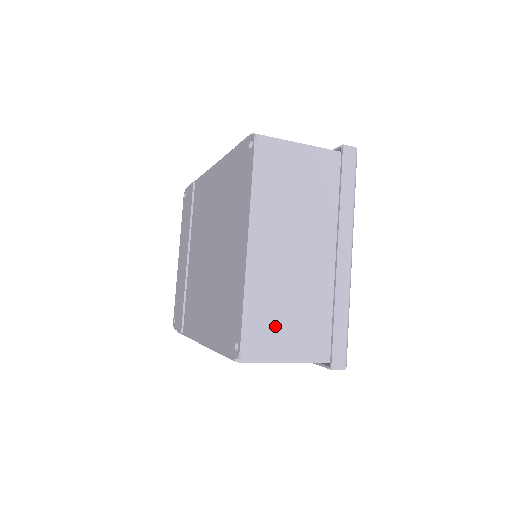
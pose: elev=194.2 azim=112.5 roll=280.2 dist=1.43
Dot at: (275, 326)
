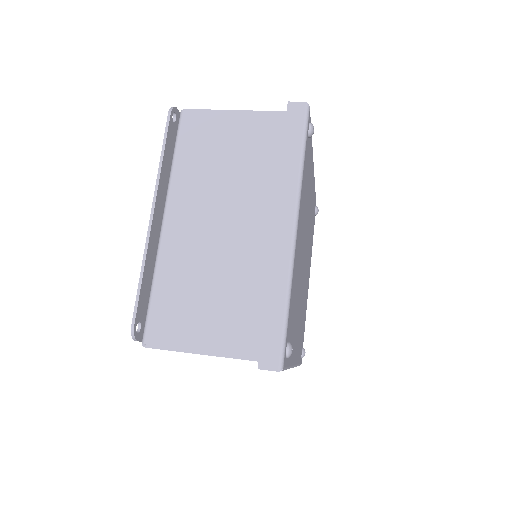
Dot at: (190, 309)
